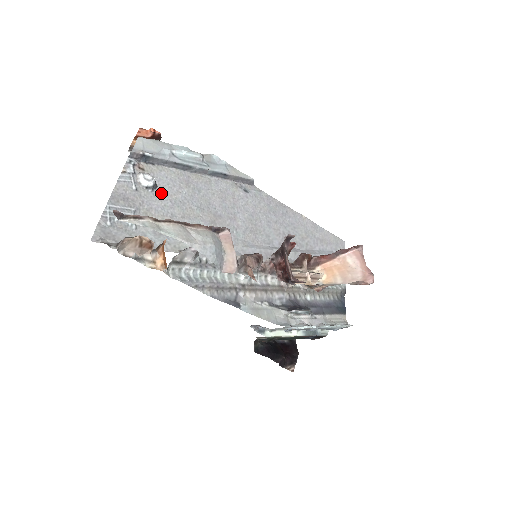
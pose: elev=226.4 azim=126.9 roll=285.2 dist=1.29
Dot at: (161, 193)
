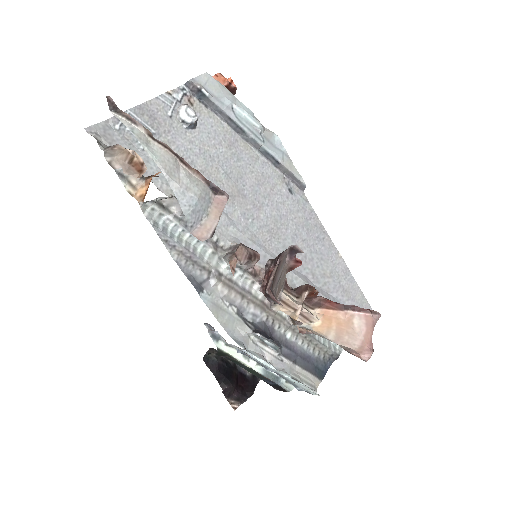
Dot at: (195, 136)
